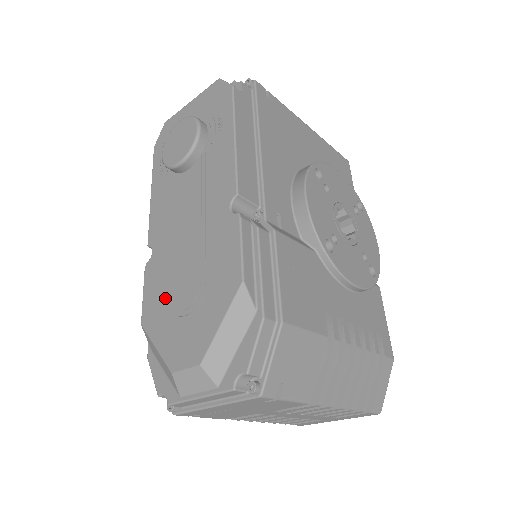
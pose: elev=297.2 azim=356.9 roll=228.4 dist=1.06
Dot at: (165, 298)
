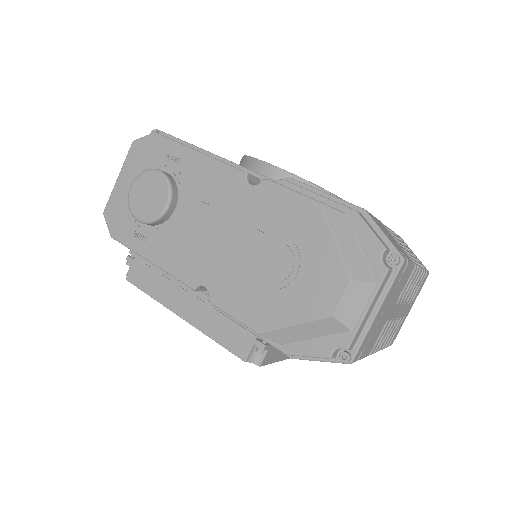
Dot at: (261, 291)
